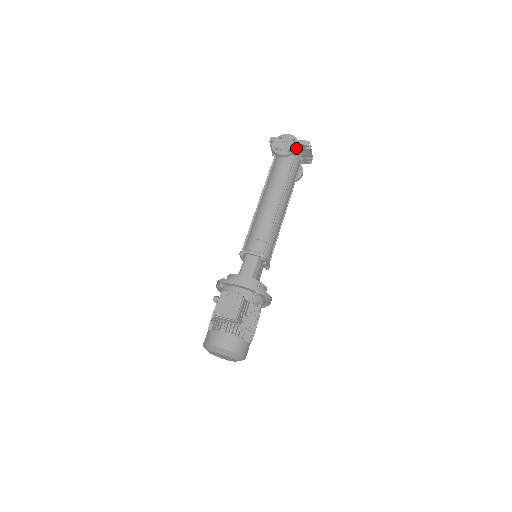
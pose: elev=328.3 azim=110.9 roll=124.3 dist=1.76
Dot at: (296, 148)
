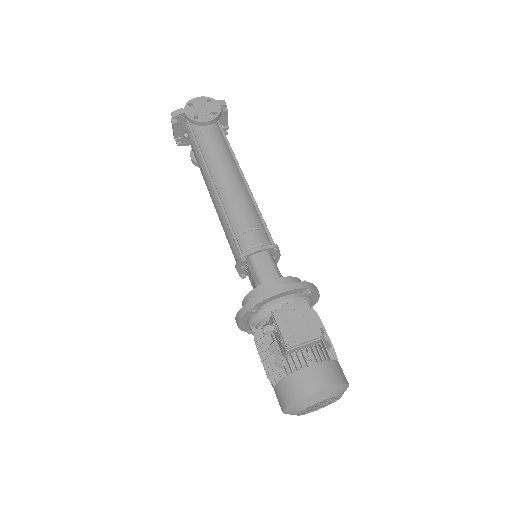
Dot at: (220, 108)
